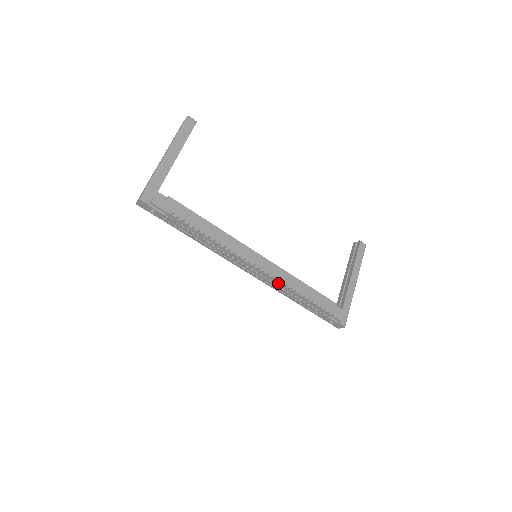
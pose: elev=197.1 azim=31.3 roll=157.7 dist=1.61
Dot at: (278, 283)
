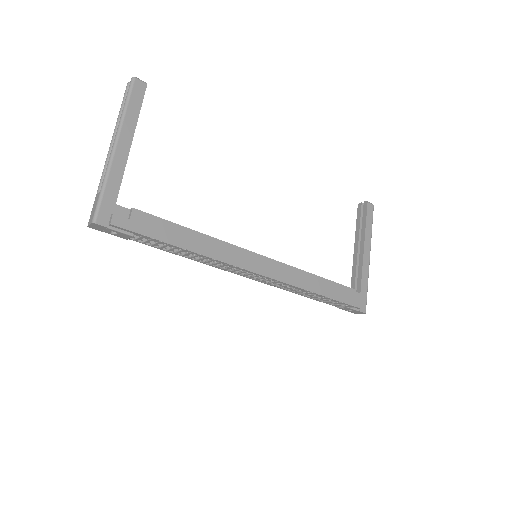
Dot at: (290, 287)
